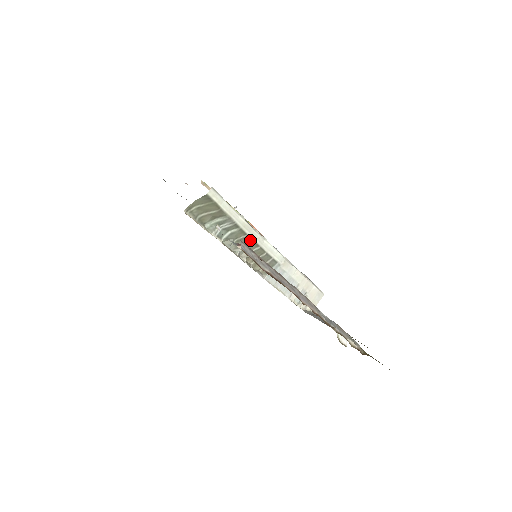
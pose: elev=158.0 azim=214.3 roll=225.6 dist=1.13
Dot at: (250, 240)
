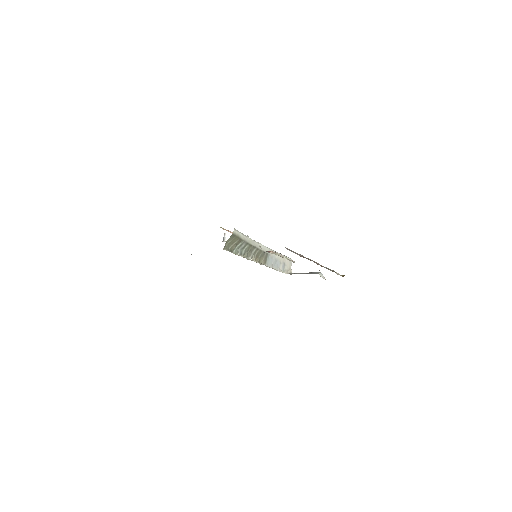
Dot at: (254, 248)
